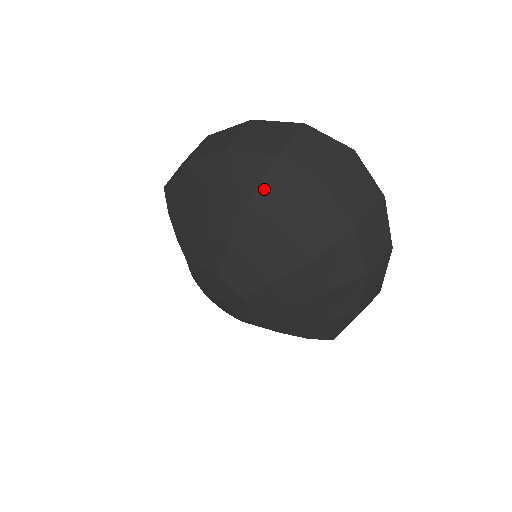
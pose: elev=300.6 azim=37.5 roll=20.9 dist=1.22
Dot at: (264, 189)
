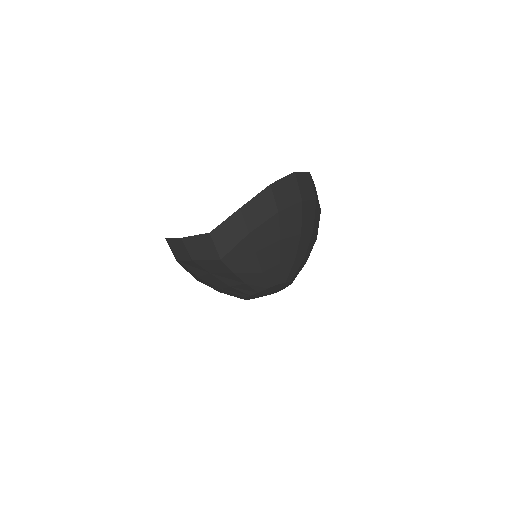
Dot at: (303, 222)
